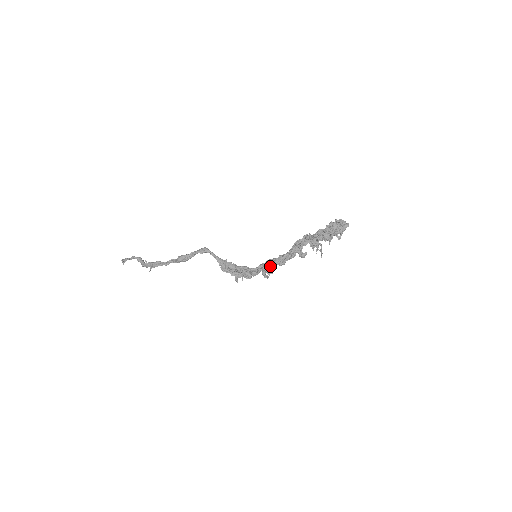
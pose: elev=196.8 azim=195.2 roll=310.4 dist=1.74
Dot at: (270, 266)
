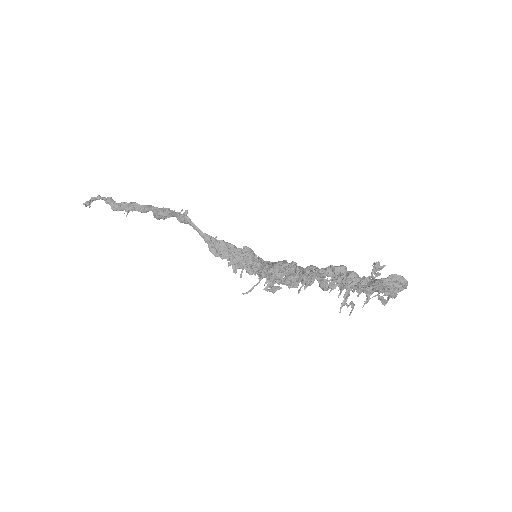
Dot at: (277, 278)
